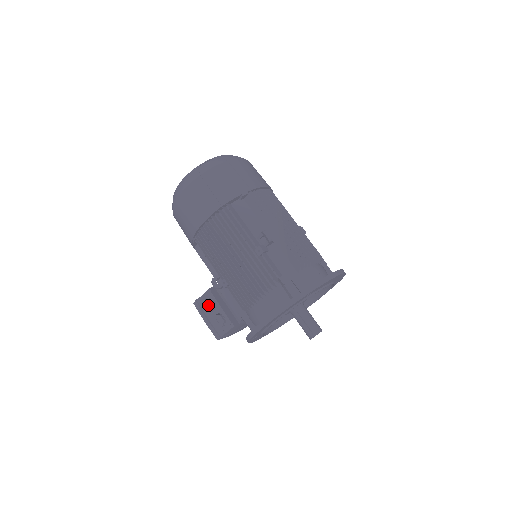
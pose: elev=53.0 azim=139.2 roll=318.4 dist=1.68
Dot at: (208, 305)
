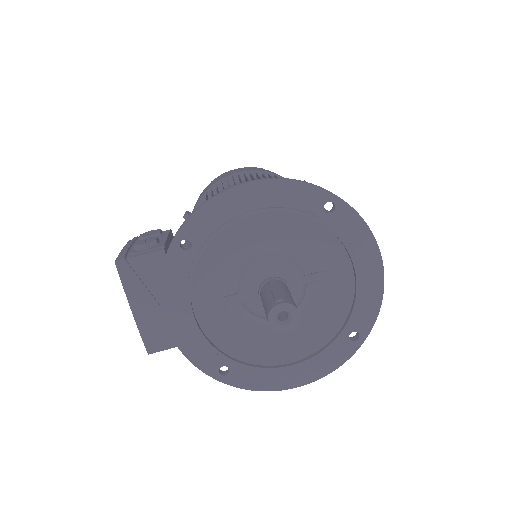
Dot at: (152, 232)
